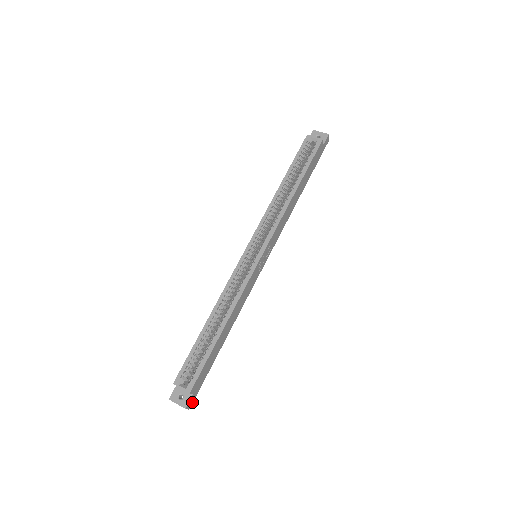
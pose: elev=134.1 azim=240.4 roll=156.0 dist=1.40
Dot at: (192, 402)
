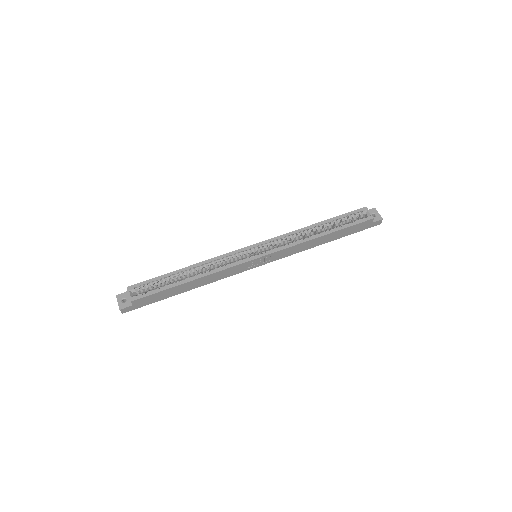
Dot at: (128, 311)
